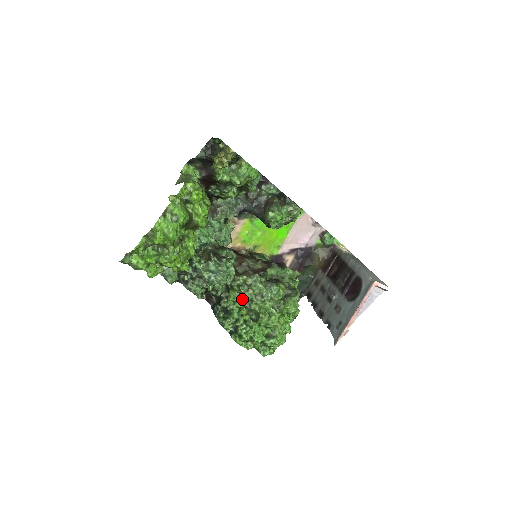
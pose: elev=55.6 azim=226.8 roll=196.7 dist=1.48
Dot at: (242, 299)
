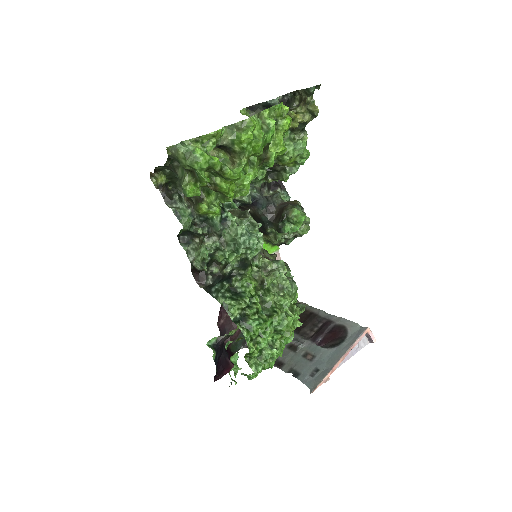
Dot at: (257, 285)
